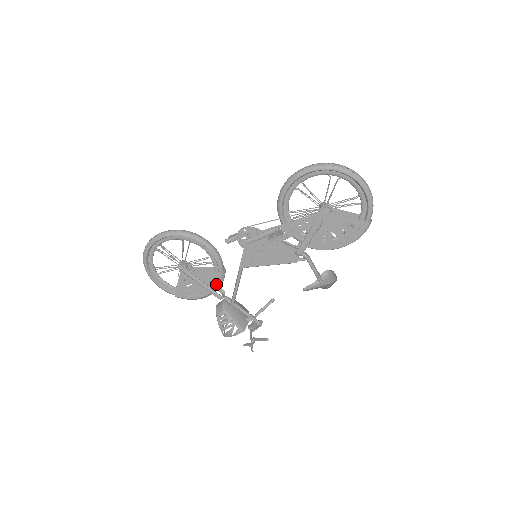
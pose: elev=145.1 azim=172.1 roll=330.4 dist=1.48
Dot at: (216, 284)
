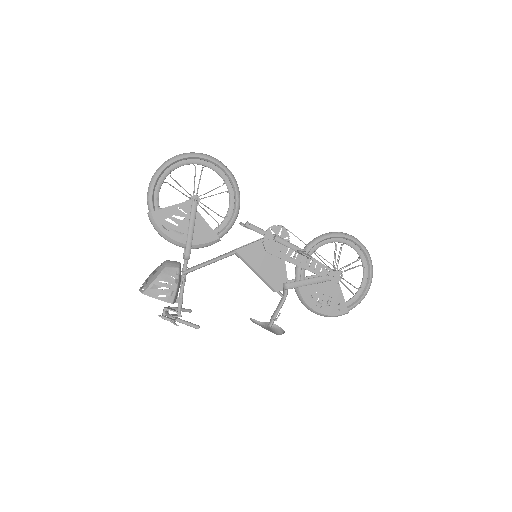
Dot at: (200, 242)
